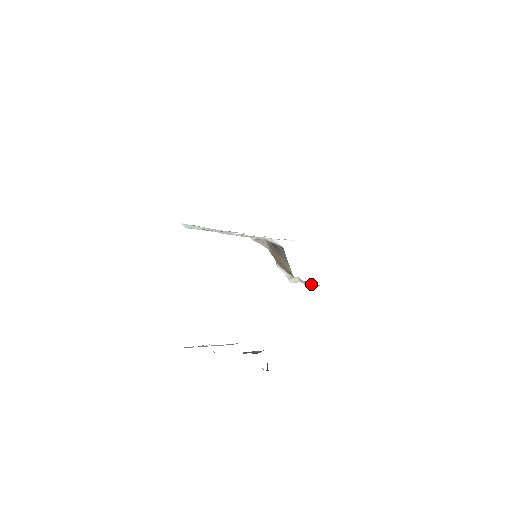
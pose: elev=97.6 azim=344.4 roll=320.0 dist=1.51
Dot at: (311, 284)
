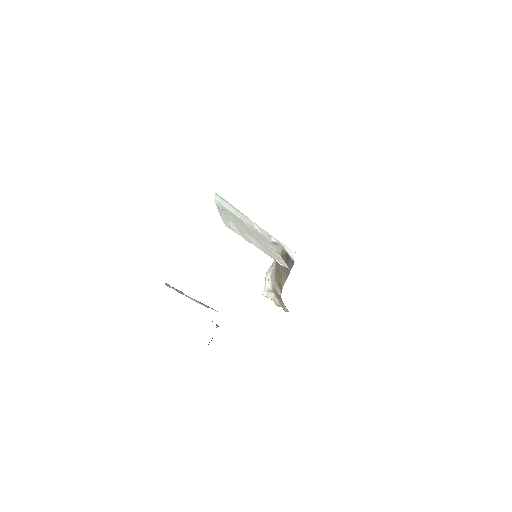
Dot at: (283, 306)
